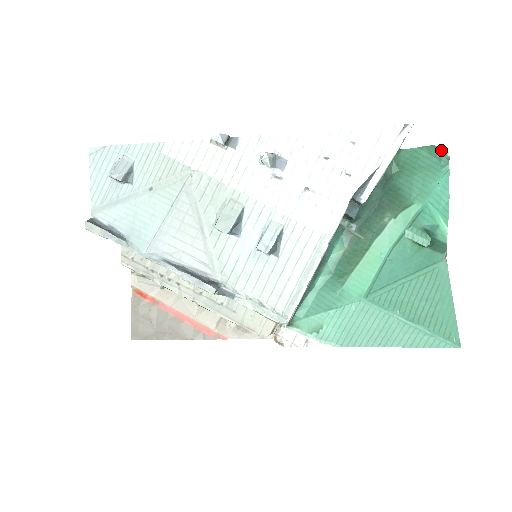
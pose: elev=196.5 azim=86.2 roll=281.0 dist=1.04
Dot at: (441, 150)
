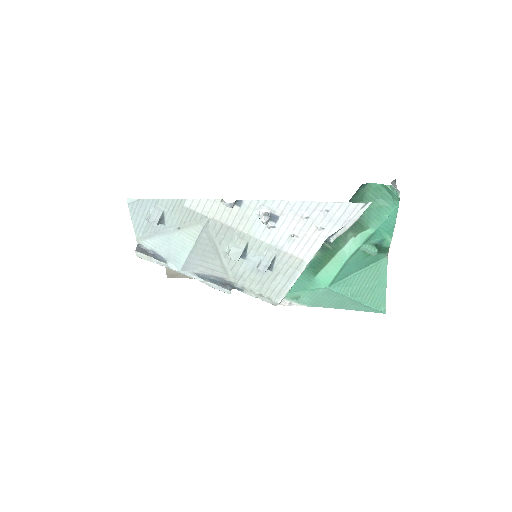
Dot at: (395, 191)
